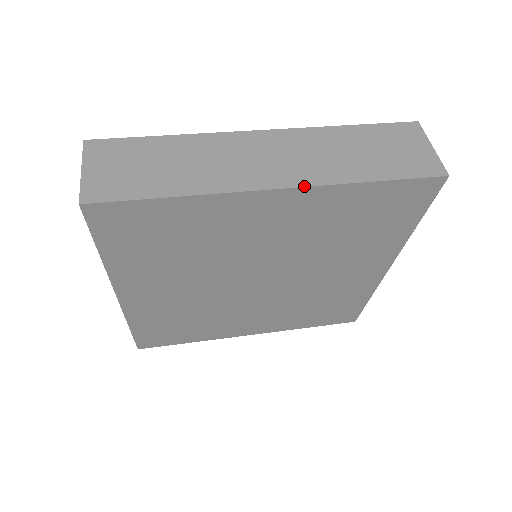
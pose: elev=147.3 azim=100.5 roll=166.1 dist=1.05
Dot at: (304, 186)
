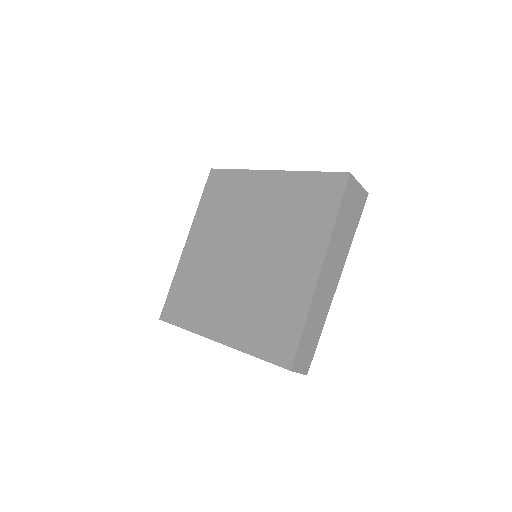
Dot at: (283, 171)
